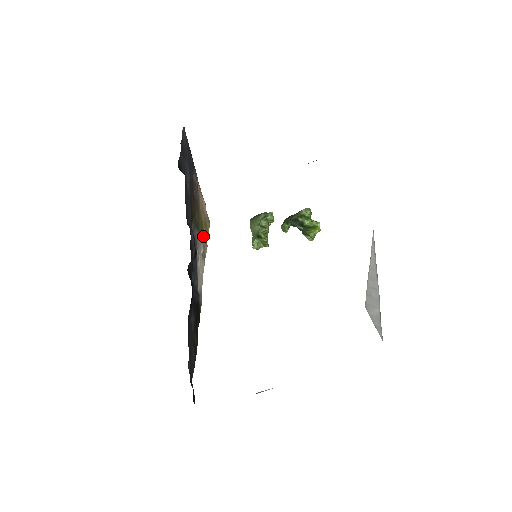
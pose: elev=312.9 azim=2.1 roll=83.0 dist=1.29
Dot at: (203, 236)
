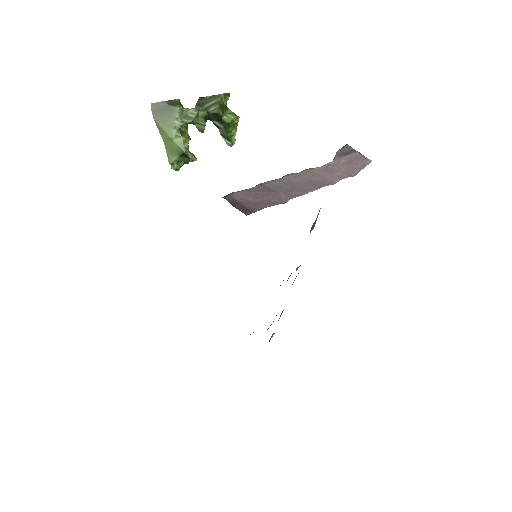
Dot at: occluded
